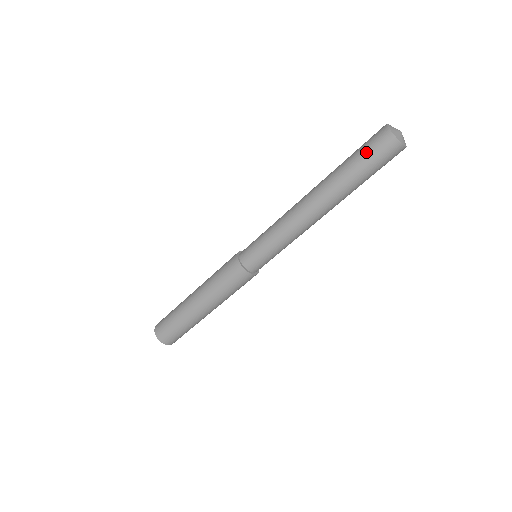
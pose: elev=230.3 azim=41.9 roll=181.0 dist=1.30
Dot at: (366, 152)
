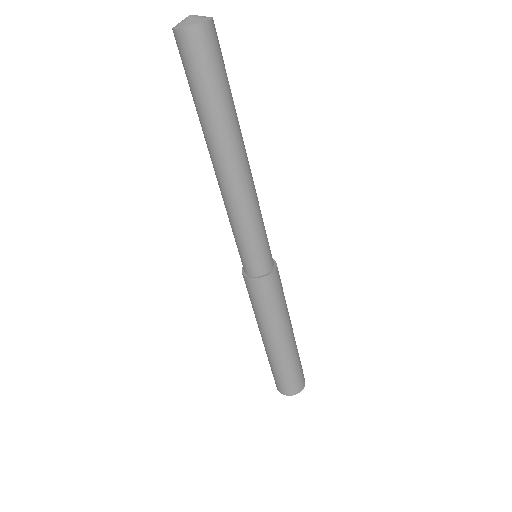
Dot at: (191, 73)
